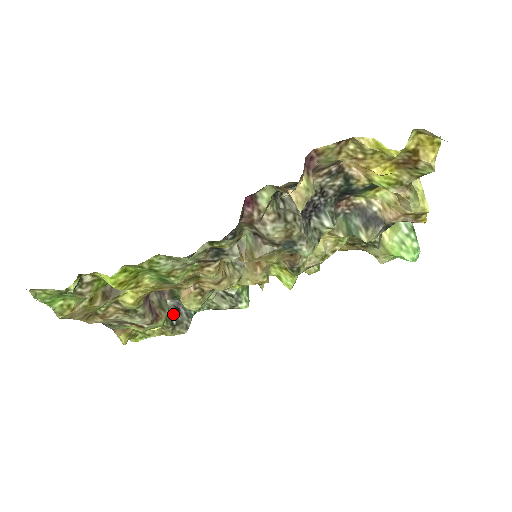
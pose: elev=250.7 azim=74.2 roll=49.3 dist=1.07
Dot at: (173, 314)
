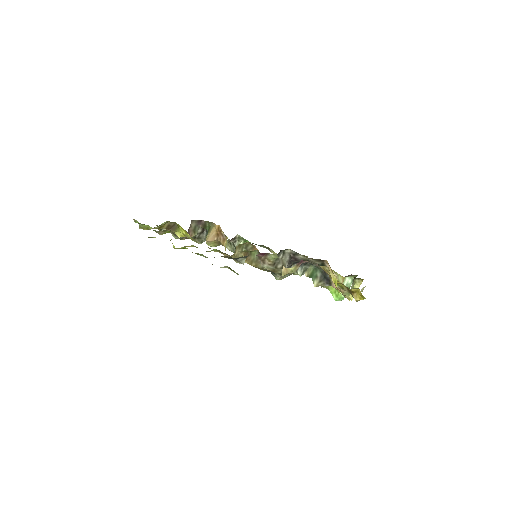
Dot at: (199, 232)
